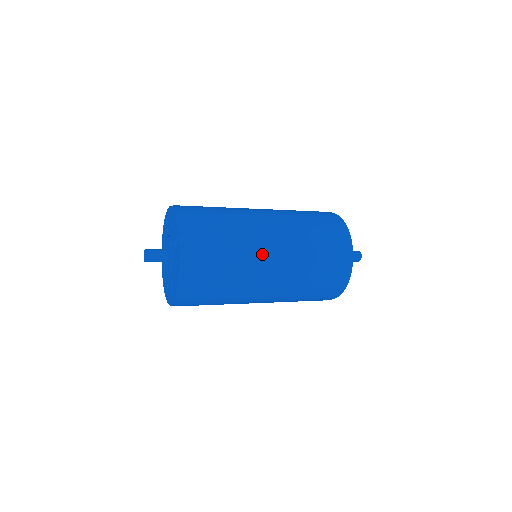
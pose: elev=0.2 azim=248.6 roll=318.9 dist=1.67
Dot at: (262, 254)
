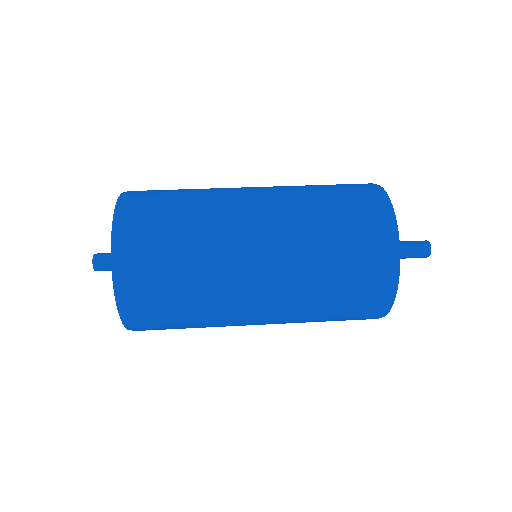
Dot at: (240, 279)
